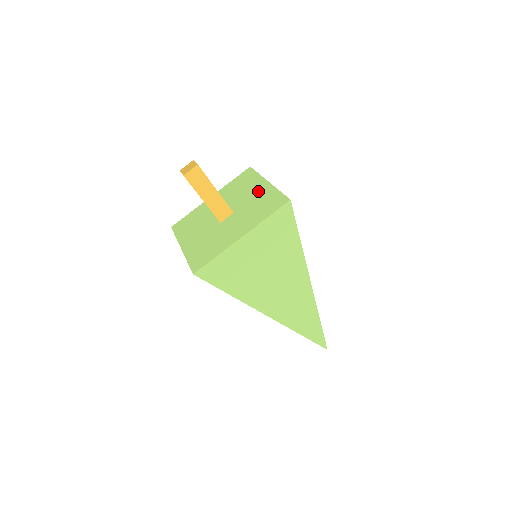
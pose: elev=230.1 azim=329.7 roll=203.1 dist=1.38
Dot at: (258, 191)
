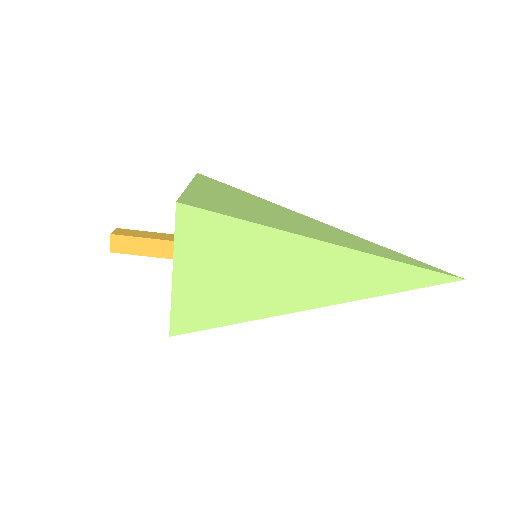
Dot at: occluded
